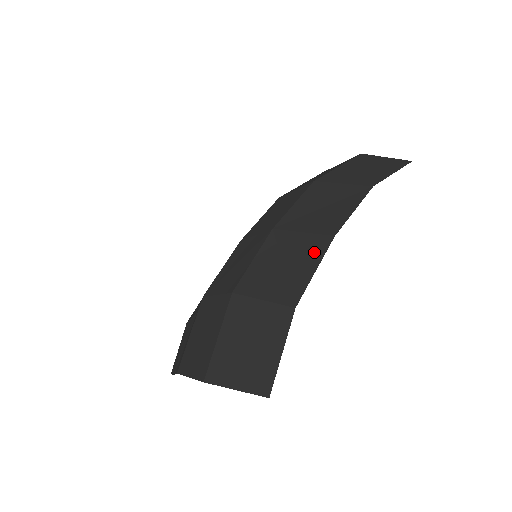
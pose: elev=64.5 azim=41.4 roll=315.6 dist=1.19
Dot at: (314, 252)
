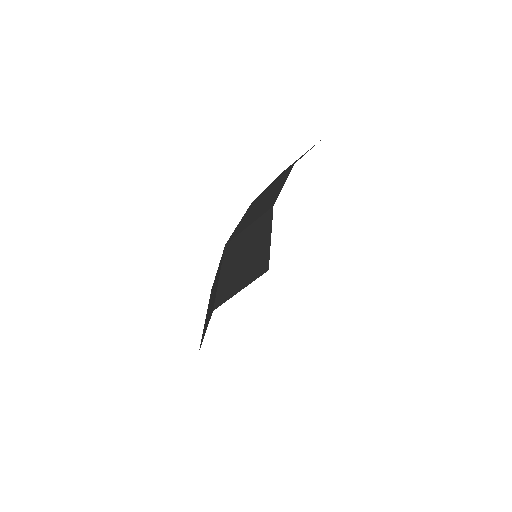
Dot at: (282, 180)
